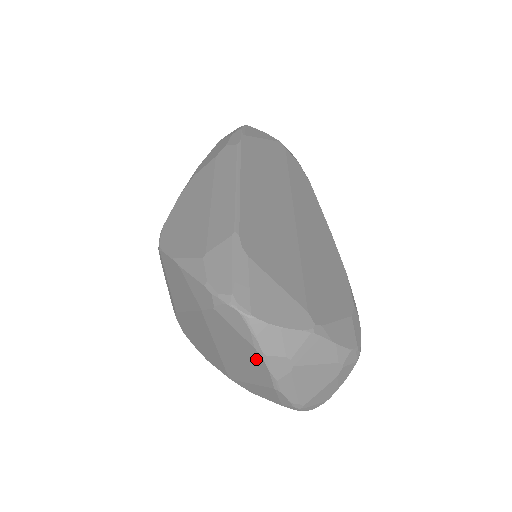
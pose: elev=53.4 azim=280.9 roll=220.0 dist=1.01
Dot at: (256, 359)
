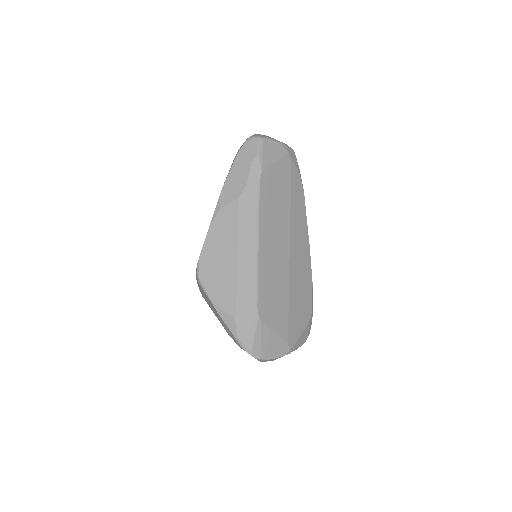
Dot at: occluded
